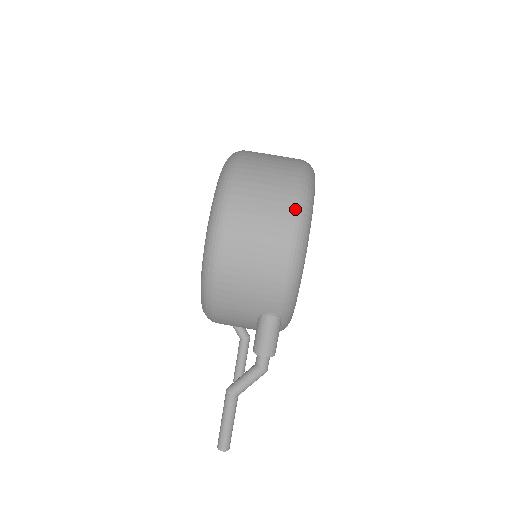
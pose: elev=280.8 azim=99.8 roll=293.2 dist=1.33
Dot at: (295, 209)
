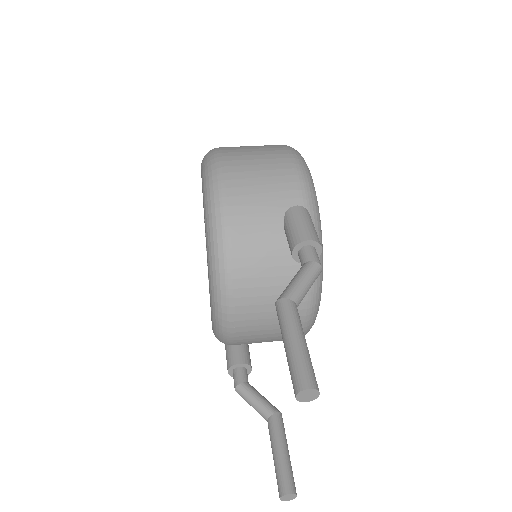
Dot at: occluded
